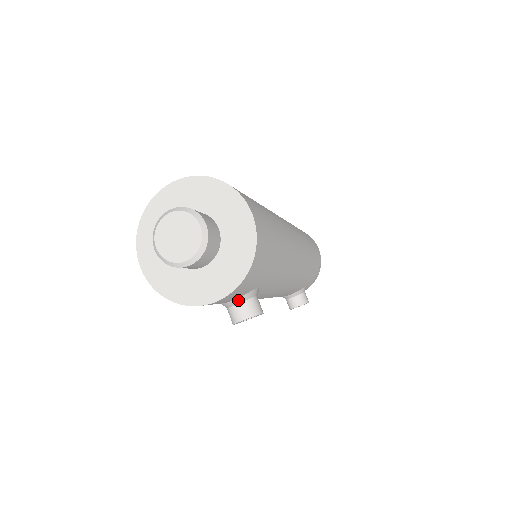
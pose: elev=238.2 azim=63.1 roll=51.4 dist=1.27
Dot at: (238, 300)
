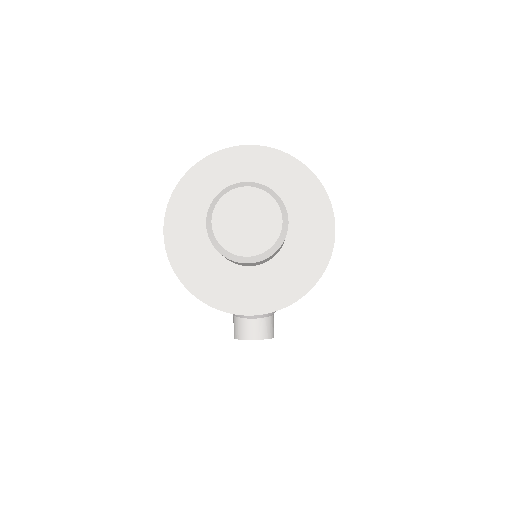
Dot at: occluded
